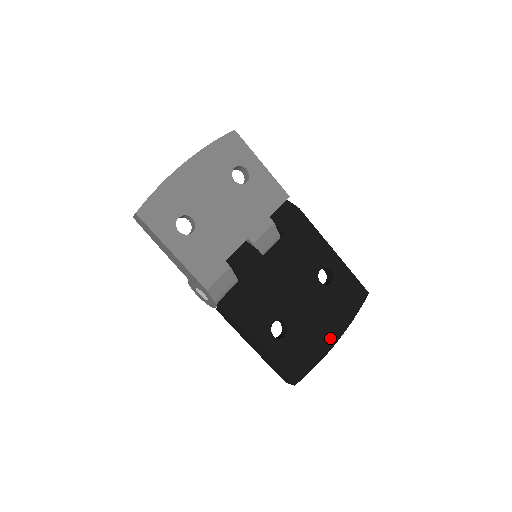
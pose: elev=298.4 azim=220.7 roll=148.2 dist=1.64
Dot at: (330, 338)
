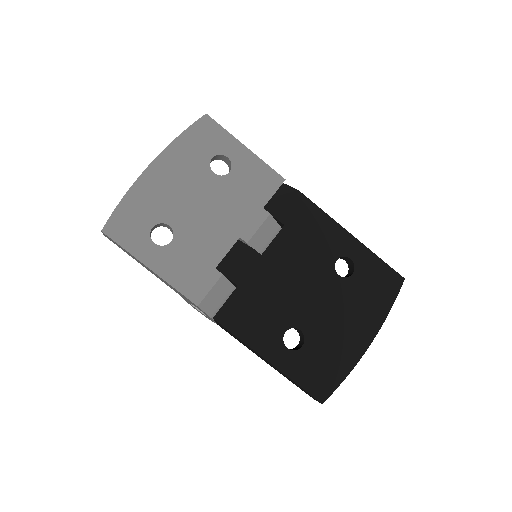
Dot at: (361, 341)
